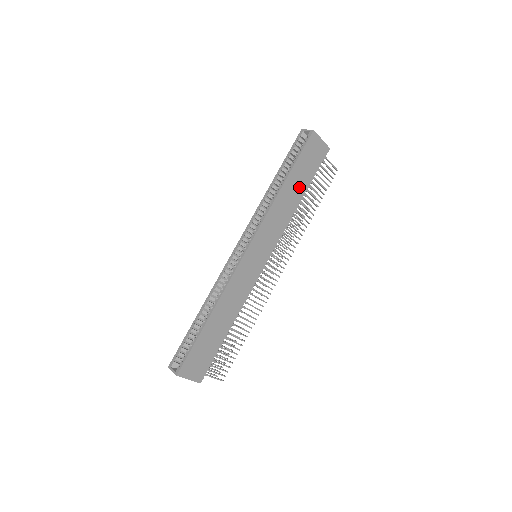
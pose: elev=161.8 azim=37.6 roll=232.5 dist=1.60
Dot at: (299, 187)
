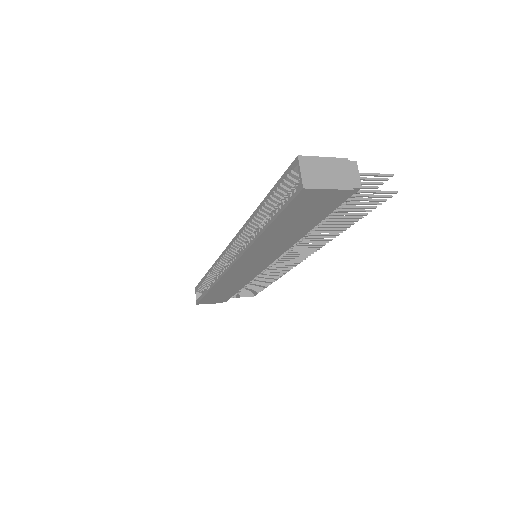
Dot at: (297, 228)
